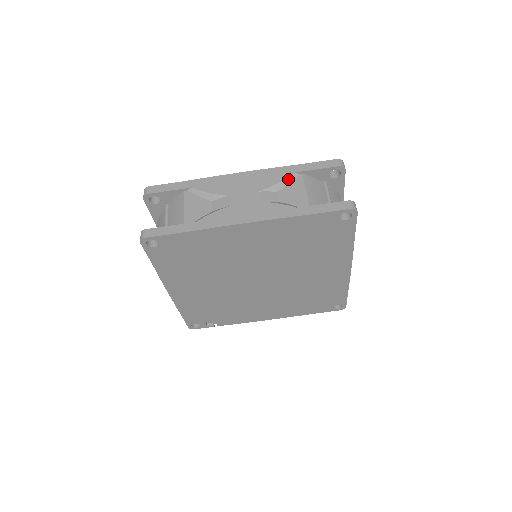
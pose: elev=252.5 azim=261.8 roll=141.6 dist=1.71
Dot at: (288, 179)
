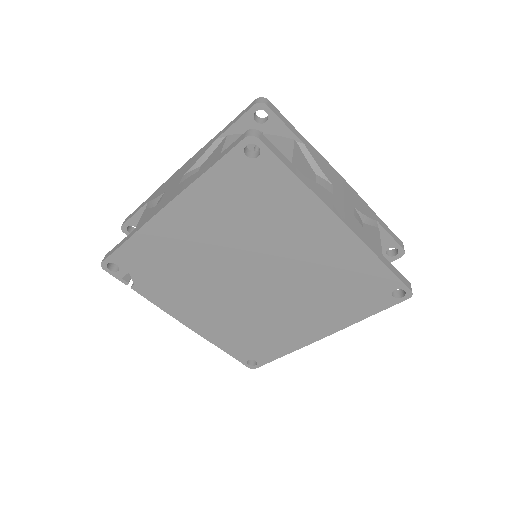
Dot at: (372, 221)
